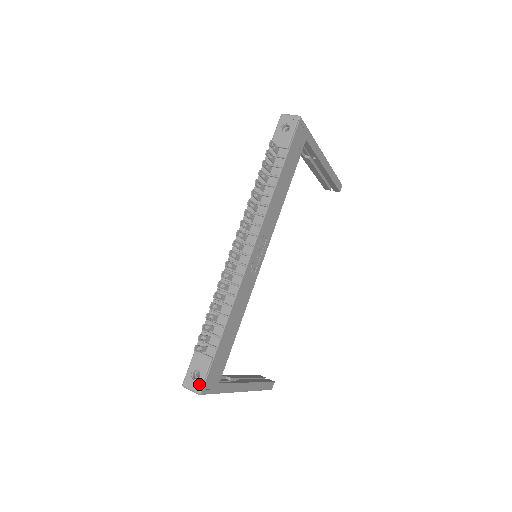
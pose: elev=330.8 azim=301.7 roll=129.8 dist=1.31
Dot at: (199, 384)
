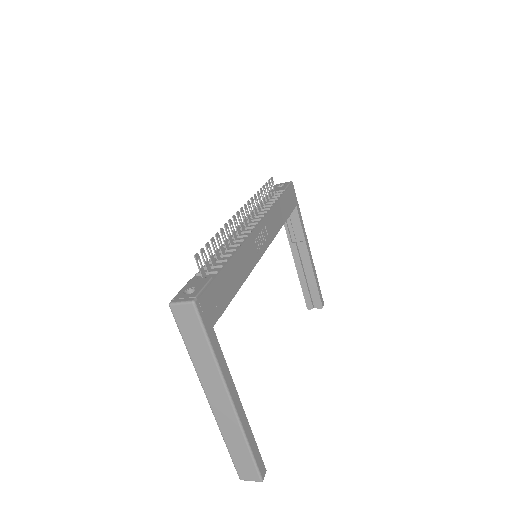
Dot at: (194, 294)
